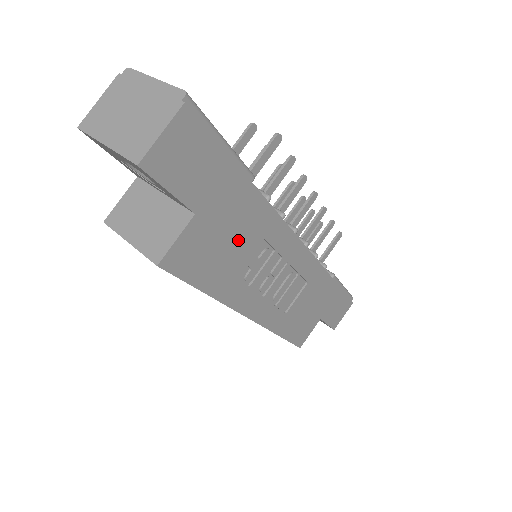
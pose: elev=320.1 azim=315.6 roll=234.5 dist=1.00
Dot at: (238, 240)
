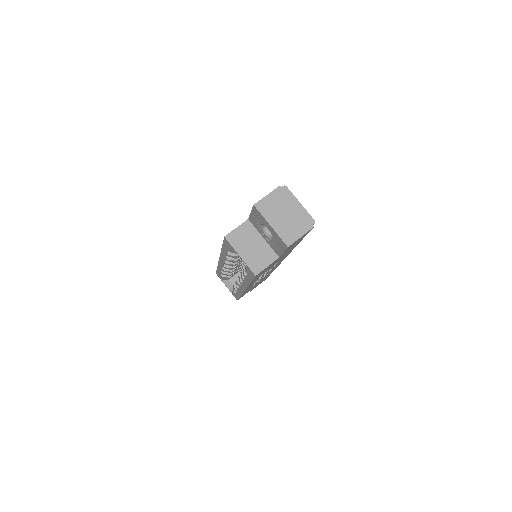
Dot at: (275, 263)
